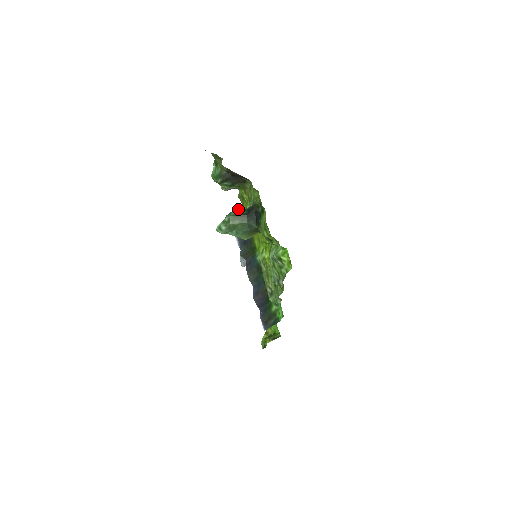
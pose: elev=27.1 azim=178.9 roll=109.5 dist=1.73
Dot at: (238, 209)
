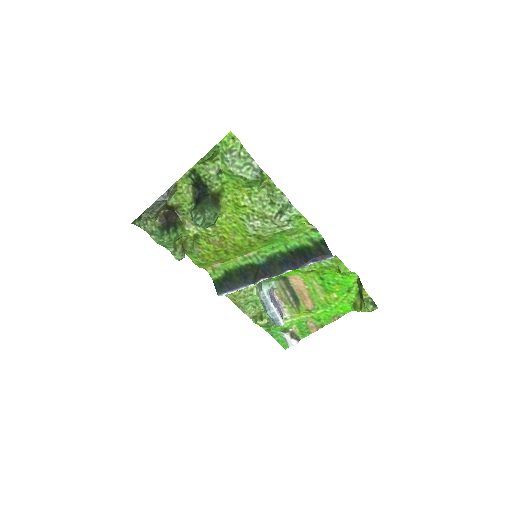
Dot at: (191, 210)
